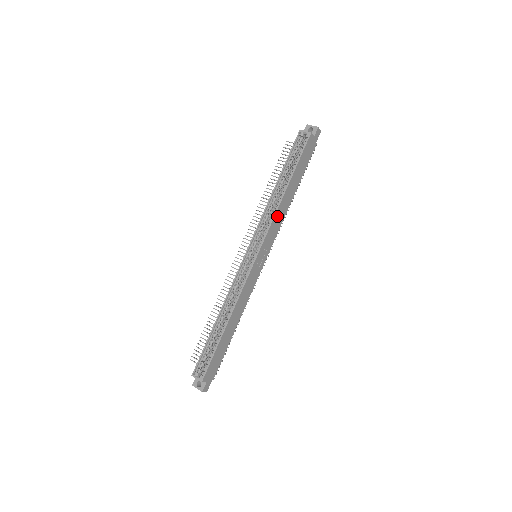
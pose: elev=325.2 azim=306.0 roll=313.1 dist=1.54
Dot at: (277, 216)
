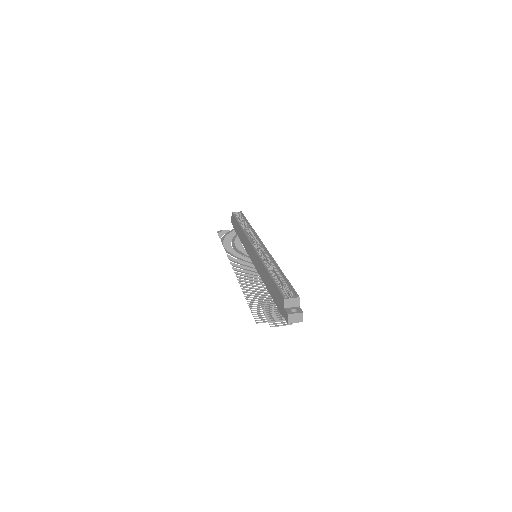
Dot at: occluded
